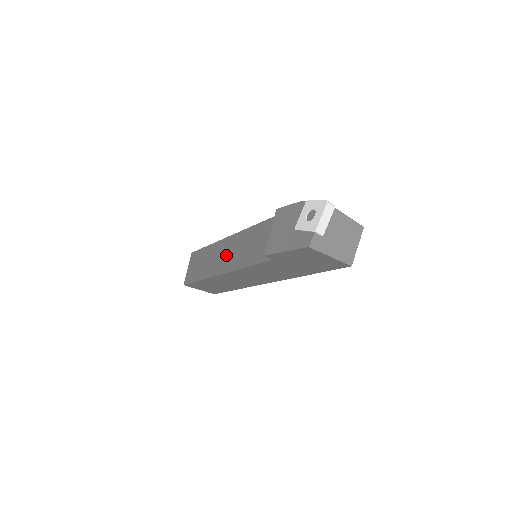
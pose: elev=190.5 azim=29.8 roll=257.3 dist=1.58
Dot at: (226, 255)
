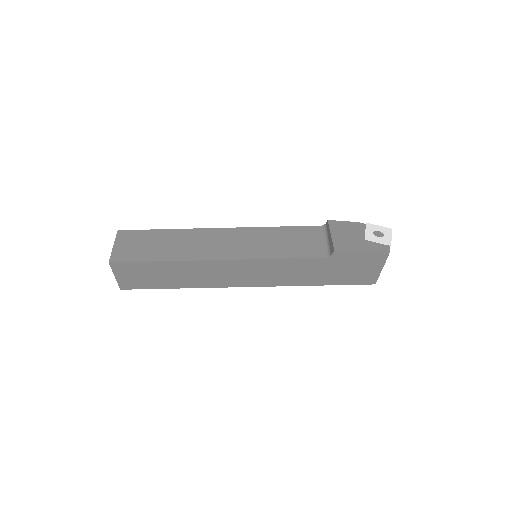
Dot at: (227, 243)
